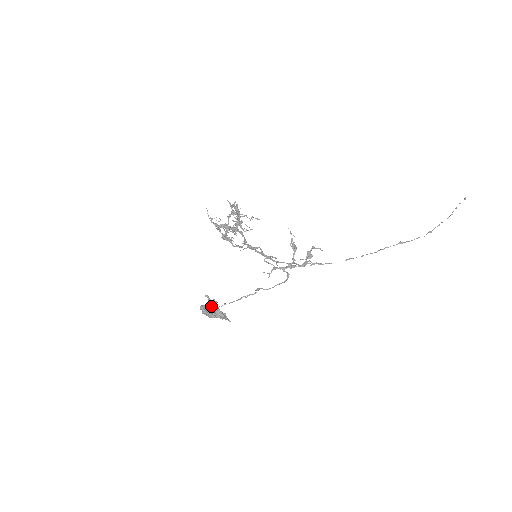
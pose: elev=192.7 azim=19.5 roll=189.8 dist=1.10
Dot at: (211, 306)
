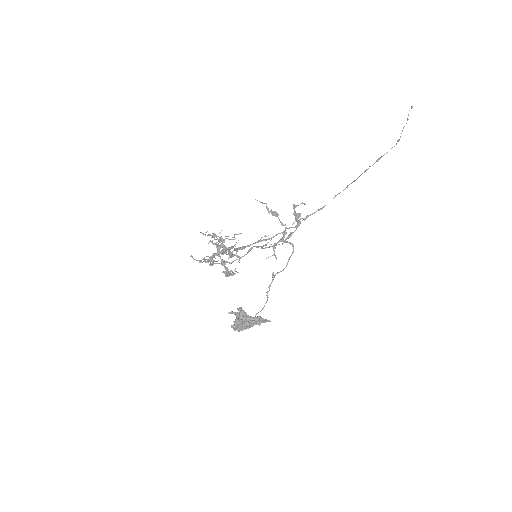
Dot at: (239, 316)
